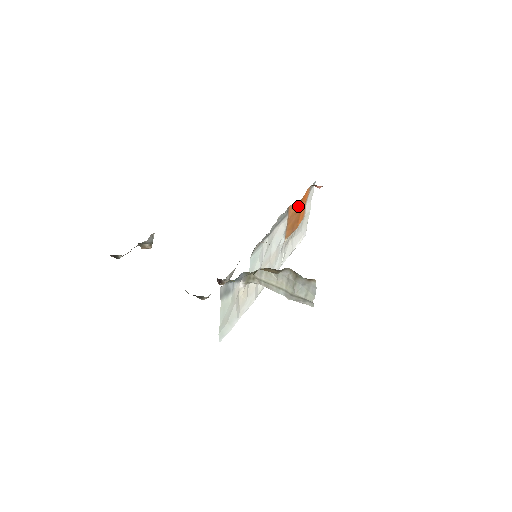
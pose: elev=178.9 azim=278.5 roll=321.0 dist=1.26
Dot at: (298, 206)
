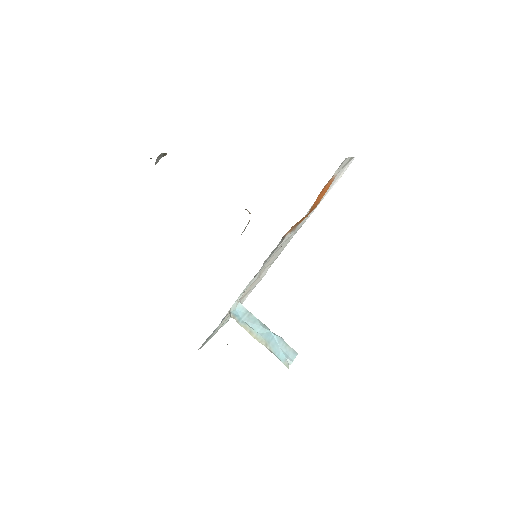
Dot at: occluded
